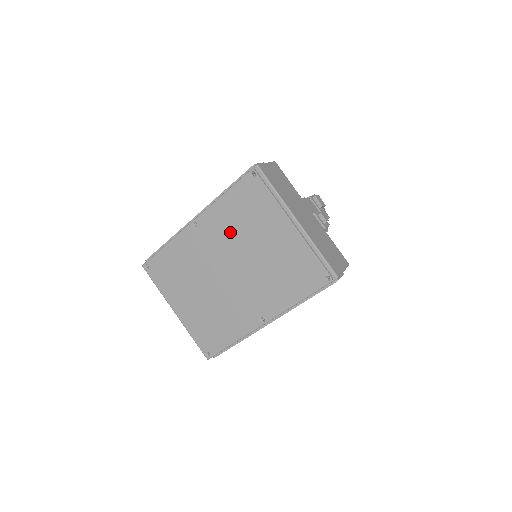
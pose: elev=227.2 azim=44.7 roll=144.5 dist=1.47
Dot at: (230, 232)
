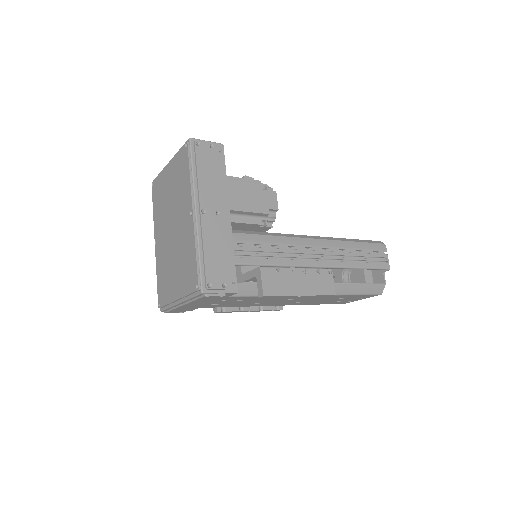
Dot at: (162, 216)
